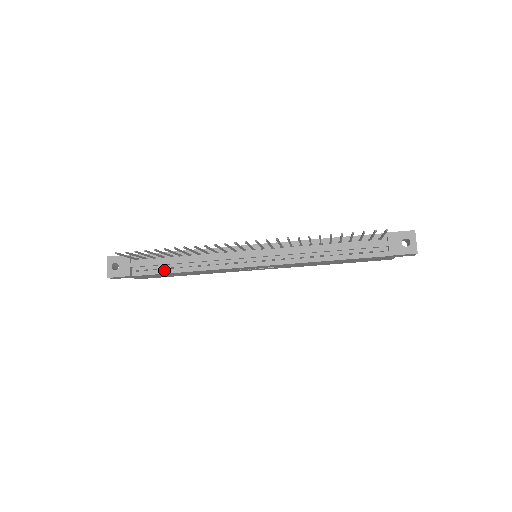
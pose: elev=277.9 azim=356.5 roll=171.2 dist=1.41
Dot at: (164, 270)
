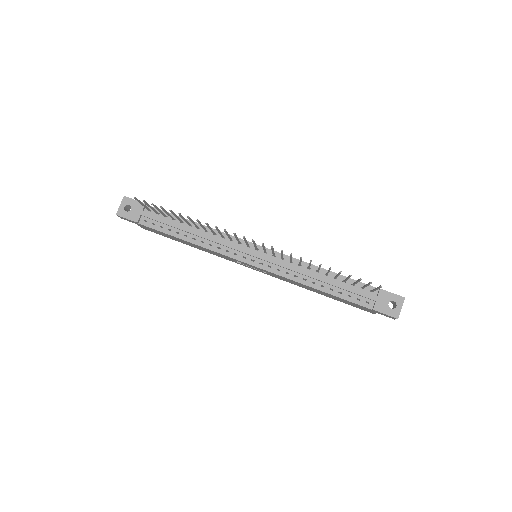
Dot at: (169, 231)
